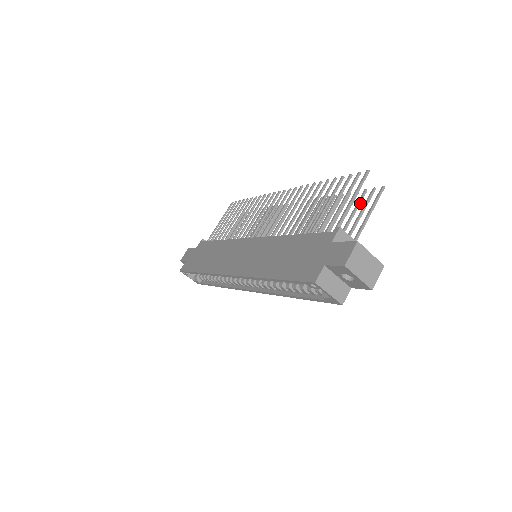
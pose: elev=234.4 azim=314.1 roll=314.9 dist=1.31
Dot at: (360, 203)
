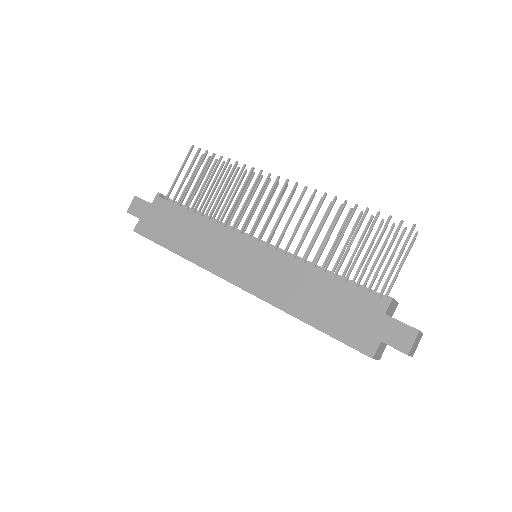
Dot at: occluded
